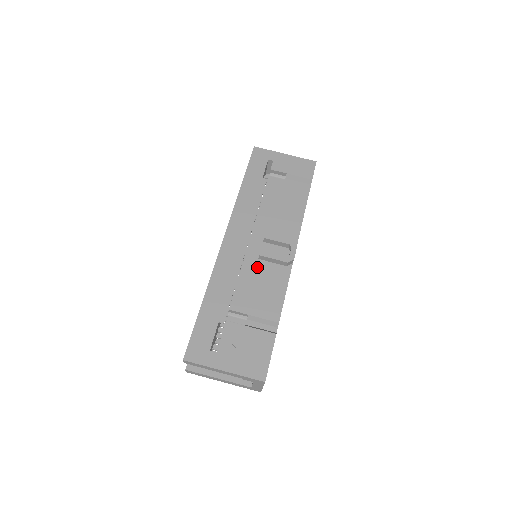
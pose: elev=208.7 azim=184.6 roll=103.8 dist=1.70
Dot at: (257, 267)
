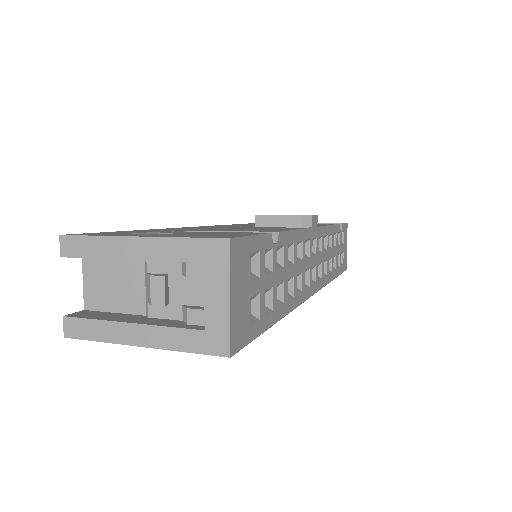
Dot at: (251, 227)
